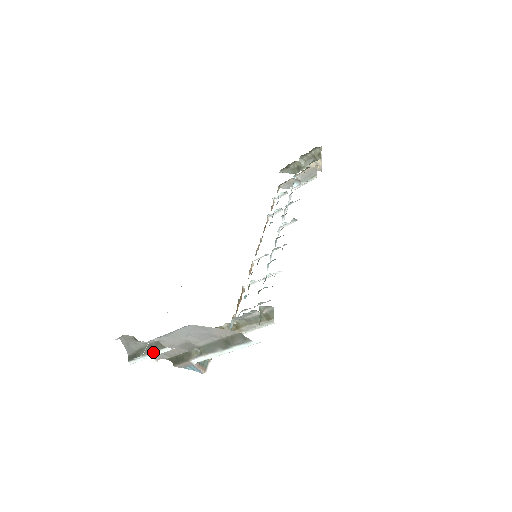
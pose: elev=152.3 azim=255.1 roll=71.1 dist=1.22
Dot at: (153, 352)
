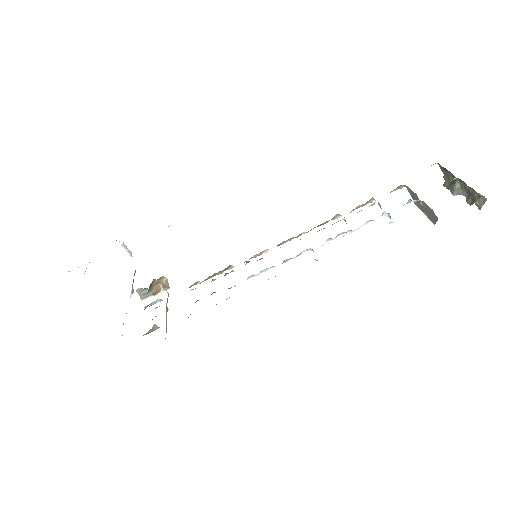
Dot at: occluded
